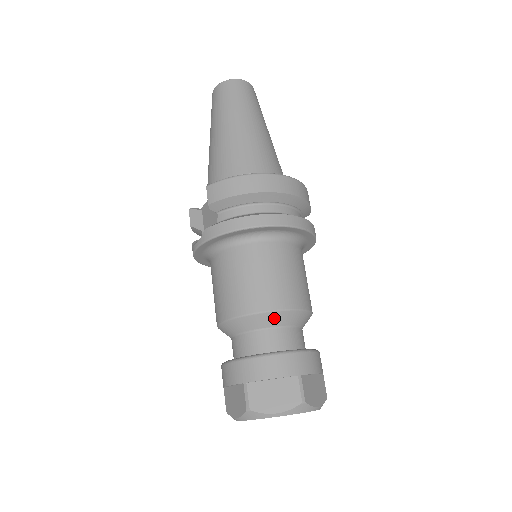
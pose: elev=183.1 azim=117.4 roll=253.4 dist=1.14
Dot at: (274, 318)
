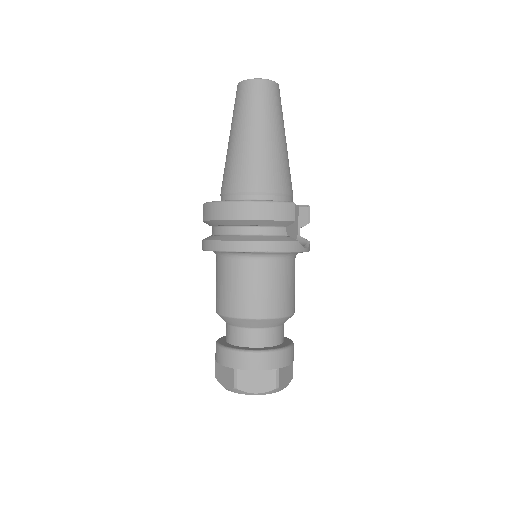
Dot at: (230, 321)
